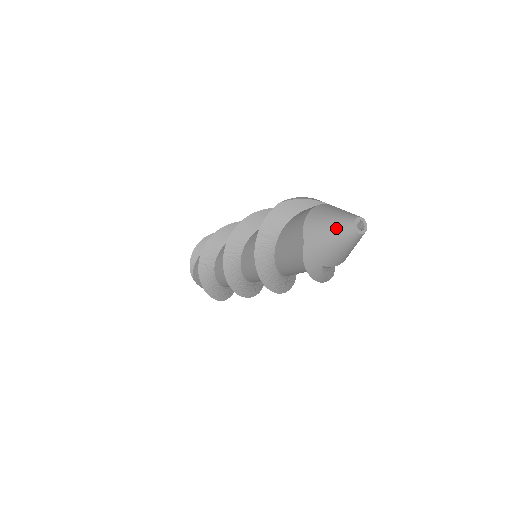
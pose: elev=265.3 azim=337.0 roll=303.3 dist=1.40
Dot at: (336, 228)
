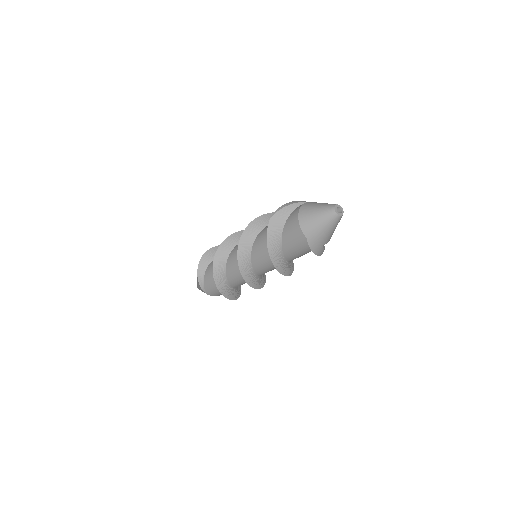
Dot at: (325, 220)
